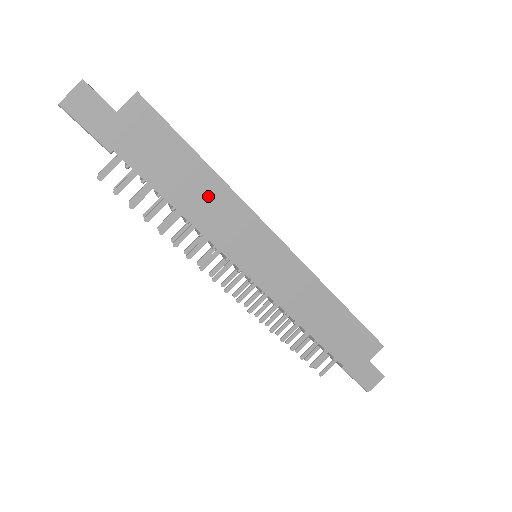
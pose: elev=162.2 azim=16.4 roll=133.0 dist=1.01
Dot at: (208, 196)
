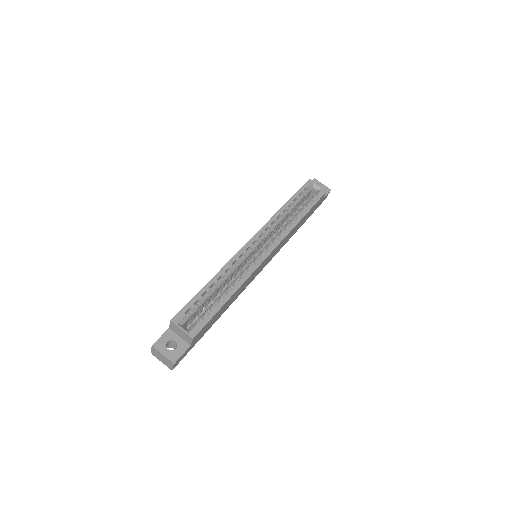
Dot at: occluded
